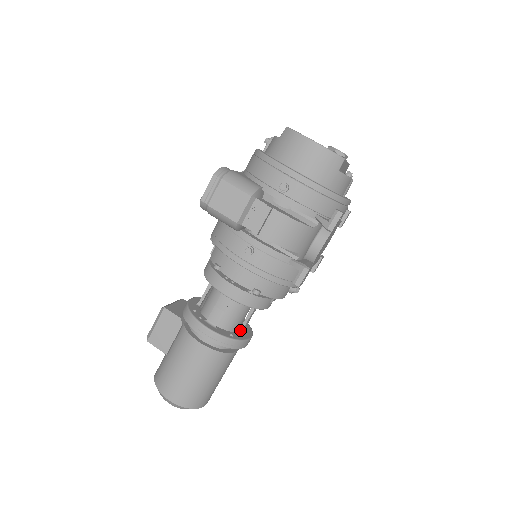
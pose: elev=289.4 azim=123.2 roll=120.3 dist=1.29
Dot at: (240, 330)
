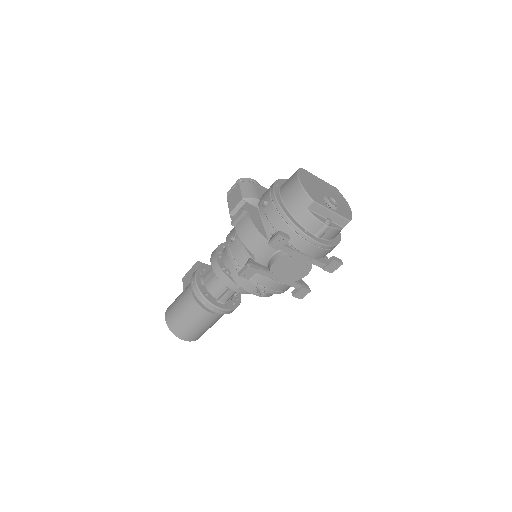
Dot at: (218, 299)
